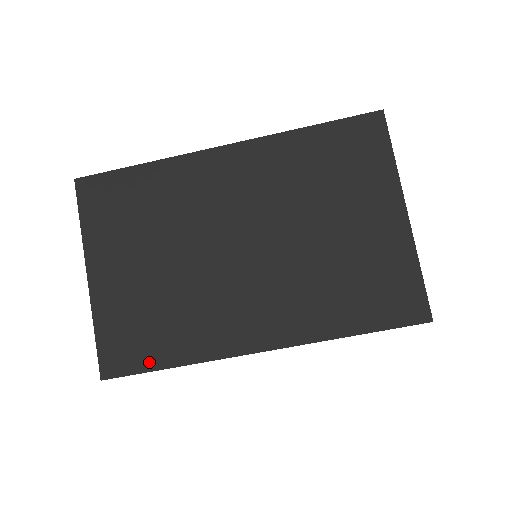
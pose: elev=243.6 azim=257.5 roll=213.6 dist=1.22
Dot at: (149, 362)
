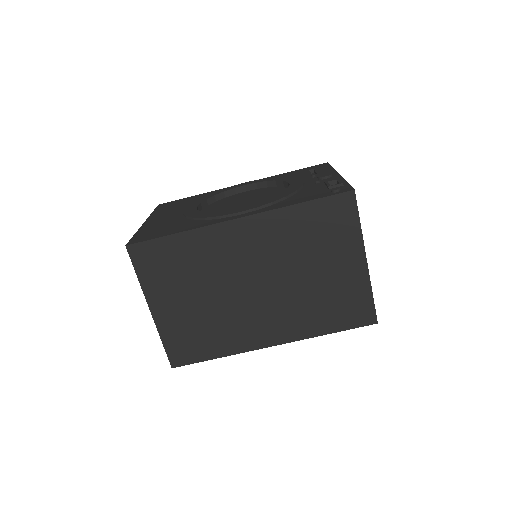
Dot at: (202, 356)
